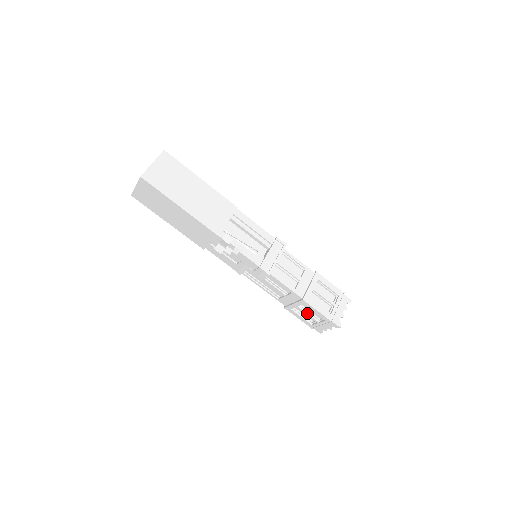
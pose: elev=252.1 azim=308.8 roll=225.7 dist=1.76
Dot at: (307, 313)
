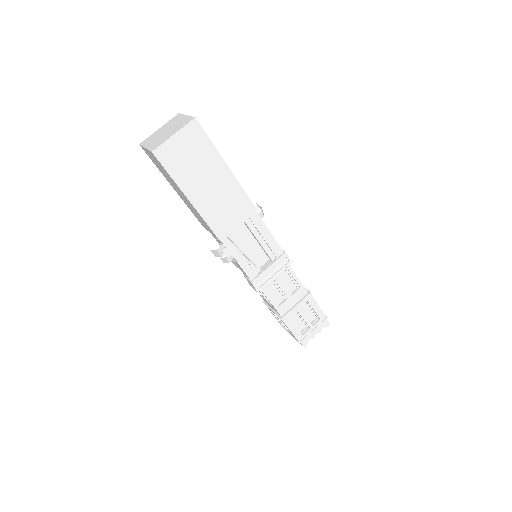
Dot at: (281, 321)
